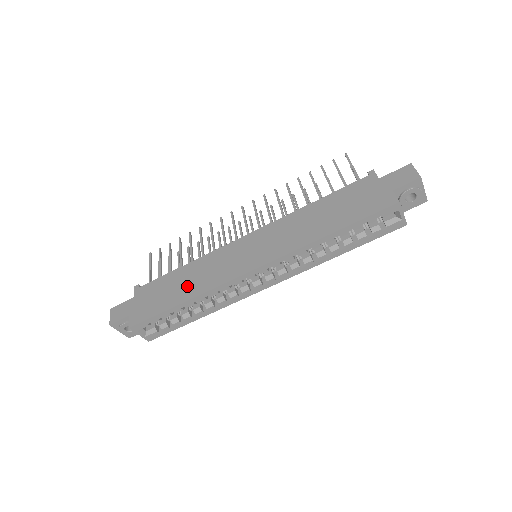
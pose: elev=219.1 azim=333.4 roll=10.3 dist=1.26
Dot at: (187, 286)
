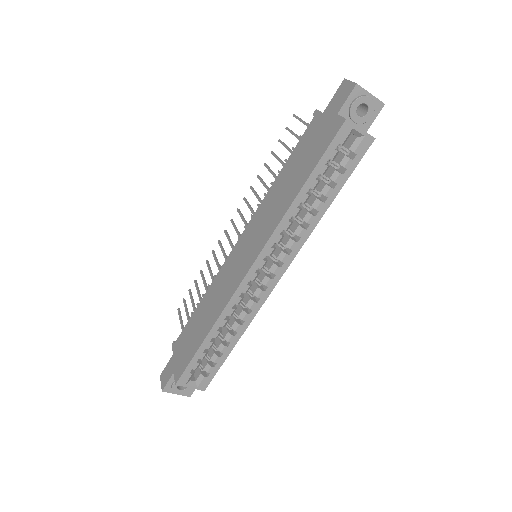
Dot at: (206, 318)
